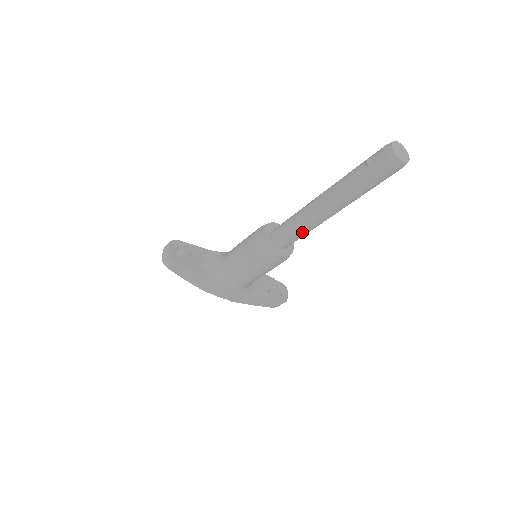
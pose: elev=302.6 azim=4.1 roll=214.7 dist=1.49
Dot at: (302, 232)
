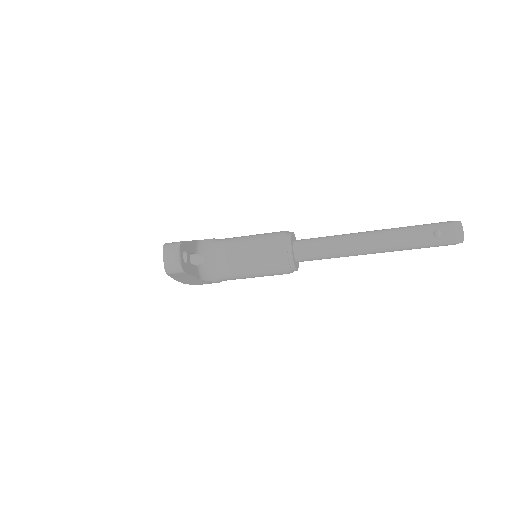
Dot at: occluded
